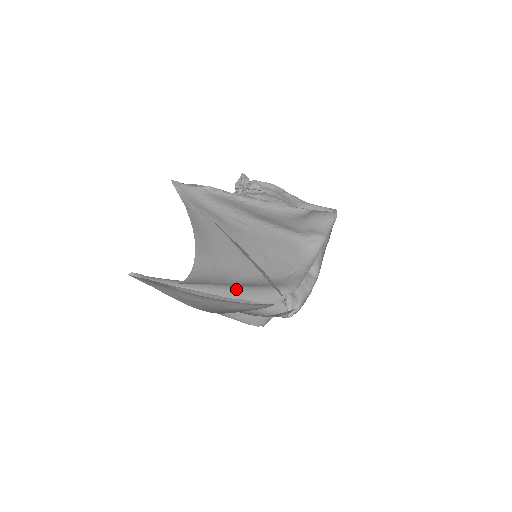
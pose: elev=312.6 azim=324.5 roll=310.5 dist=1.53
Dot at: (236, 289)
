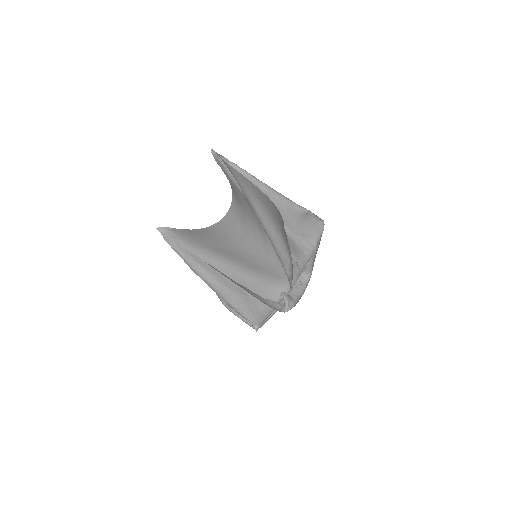
Dot at: (242, 274)
